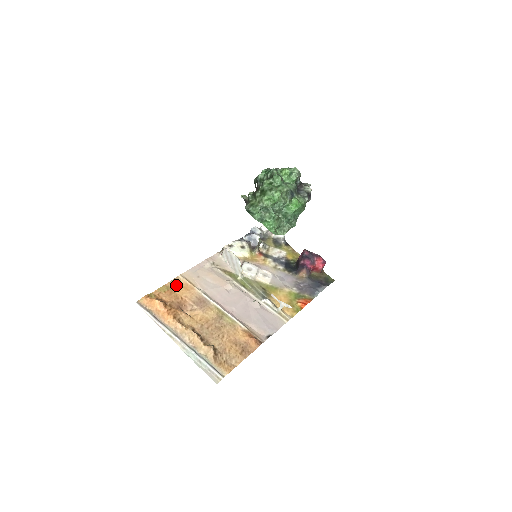
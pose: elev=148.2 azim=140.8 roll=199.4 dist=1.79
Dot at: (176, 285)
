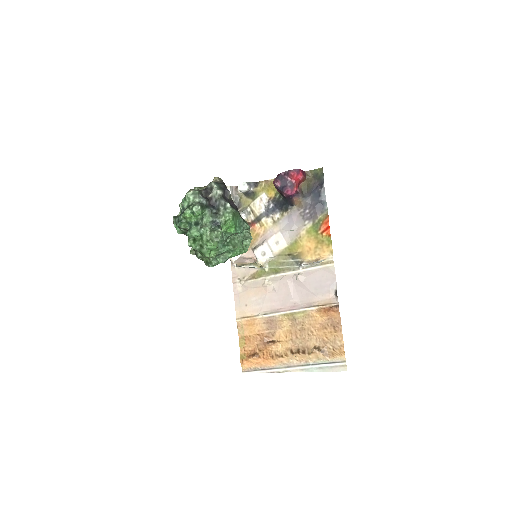
Dot at: (244, 330)
